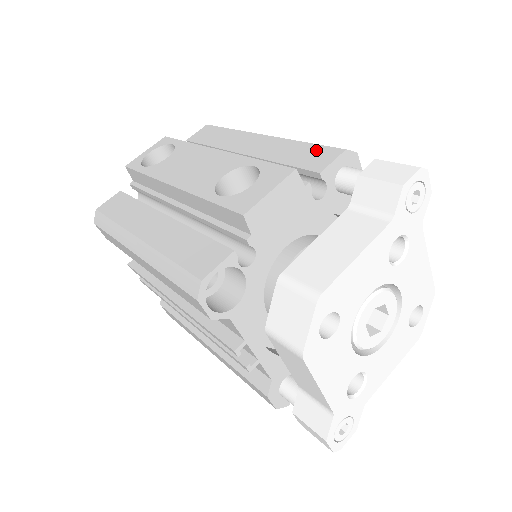
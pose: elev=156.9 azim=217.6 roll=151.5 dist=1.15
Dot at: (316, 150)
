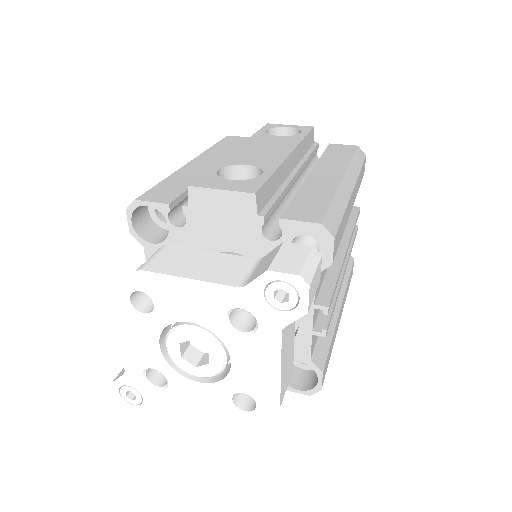
Dot at: (318, 208)
